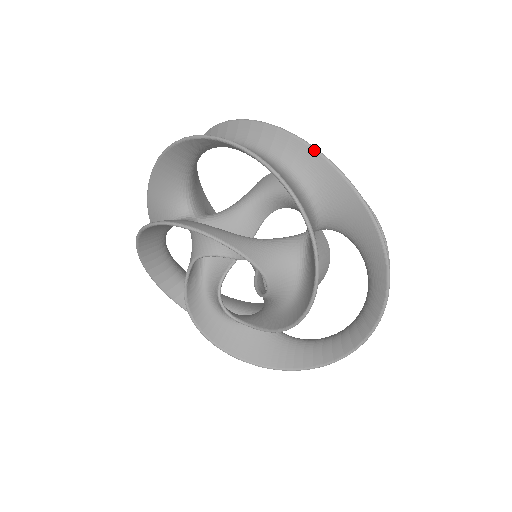
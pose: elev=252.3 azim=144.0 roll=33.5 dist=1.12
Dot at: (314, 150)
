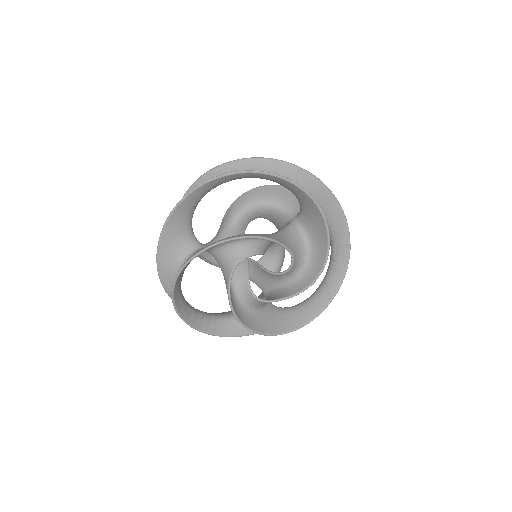
Dot at: (290, 164)
